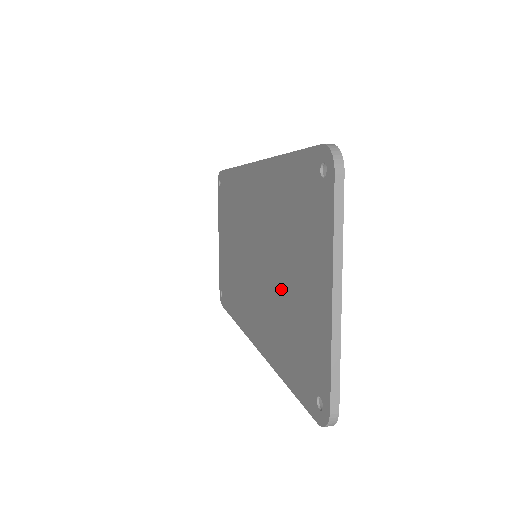
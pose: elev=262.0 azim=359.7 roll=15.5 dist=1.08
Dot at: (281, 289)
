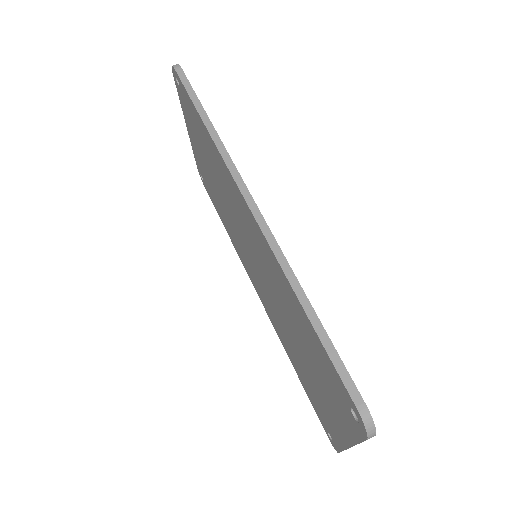
Dot at: (294, 344)
